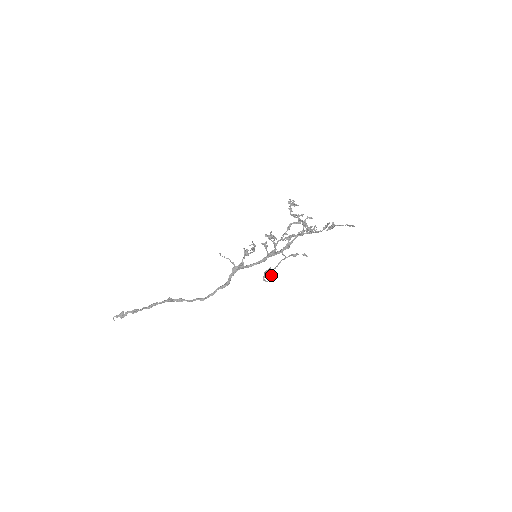
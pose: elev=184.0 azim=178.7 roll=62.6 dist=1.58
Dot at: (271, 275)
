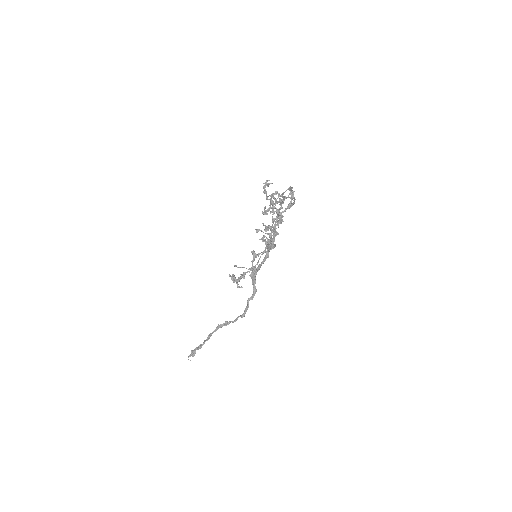
Dot at: (238, 280)
